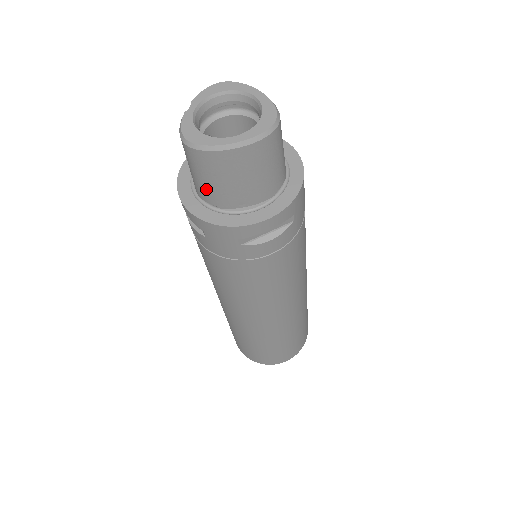
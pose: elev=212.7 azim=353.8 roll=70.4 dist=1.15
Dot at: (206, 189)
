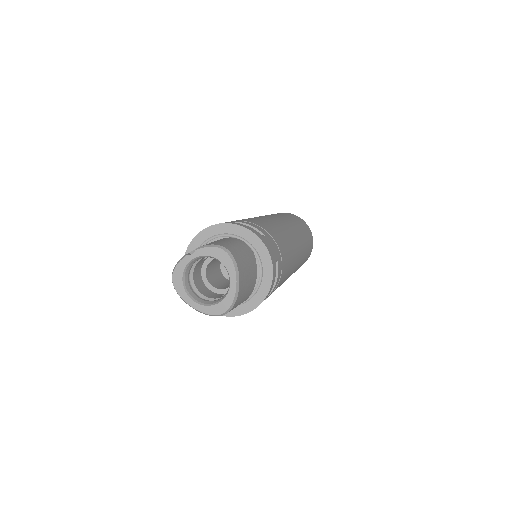
Dot at: occluded
